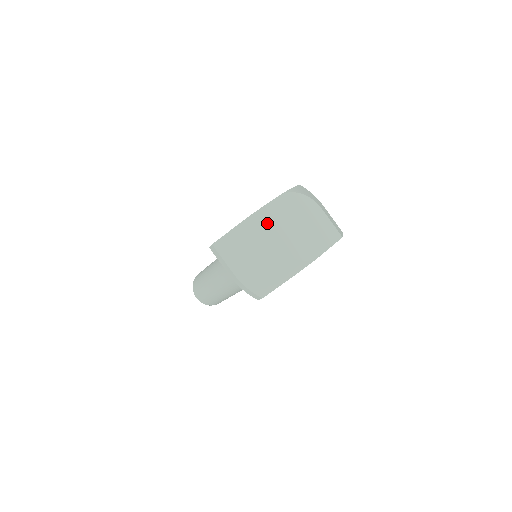
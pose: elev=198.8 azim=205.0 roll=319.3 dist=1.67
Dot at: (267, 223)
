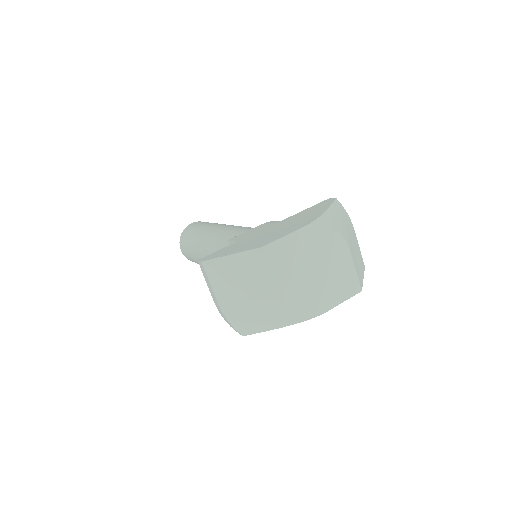
Dot at: (276, 262)
